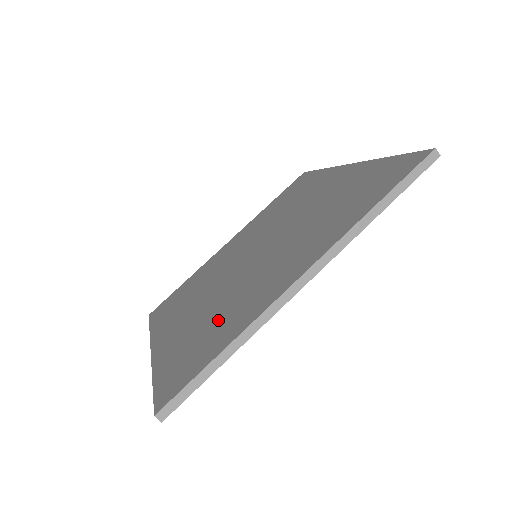
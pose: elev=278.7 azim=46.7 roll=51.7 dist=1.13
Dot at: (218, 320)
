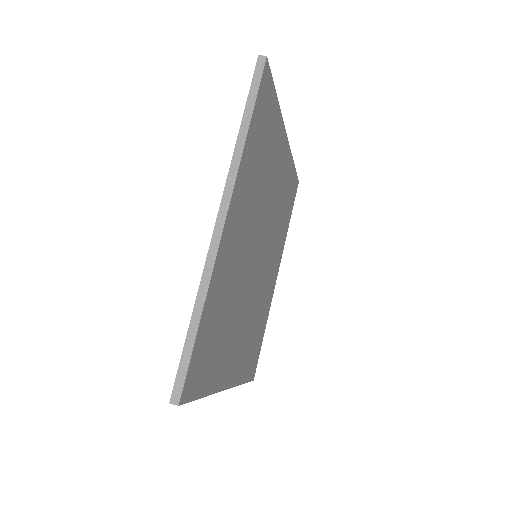
Dot at: occluded
